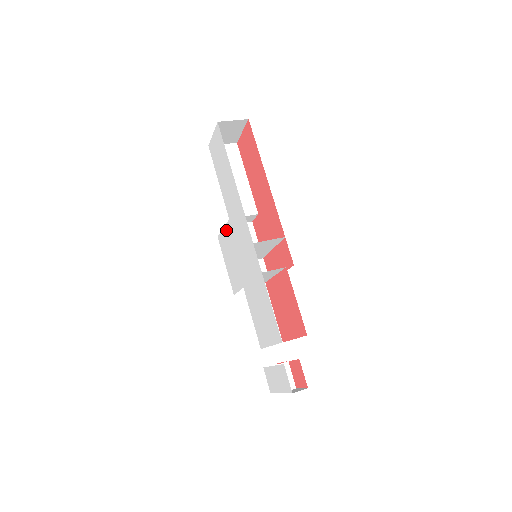
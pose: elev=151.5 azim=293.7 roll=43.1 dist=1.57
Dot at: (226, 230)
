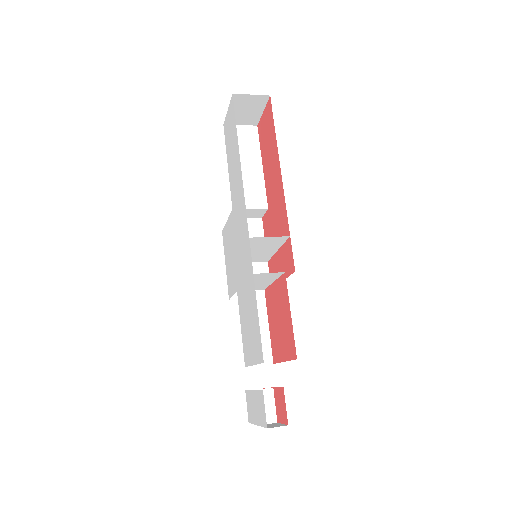
Dot at: (229, 223)
